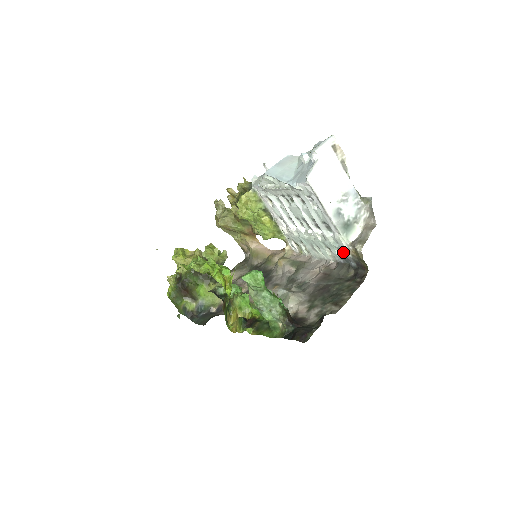
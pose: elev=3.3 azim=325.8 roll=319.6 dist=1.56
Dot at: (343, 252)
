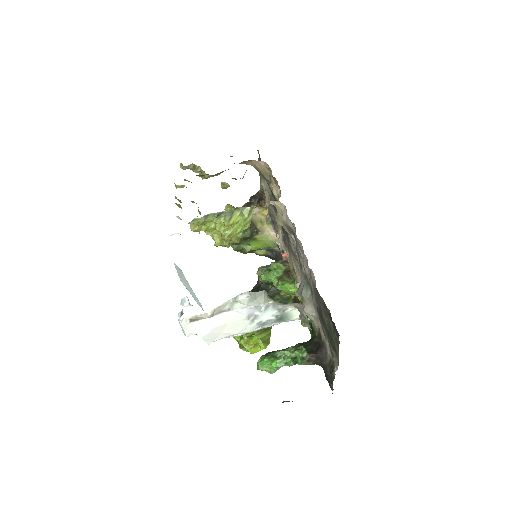
Dot at: occluded
